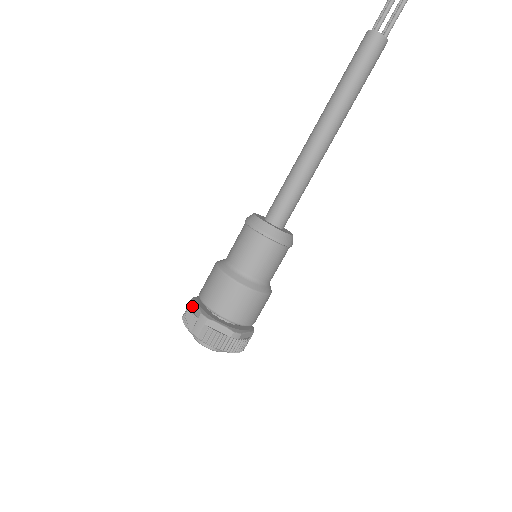
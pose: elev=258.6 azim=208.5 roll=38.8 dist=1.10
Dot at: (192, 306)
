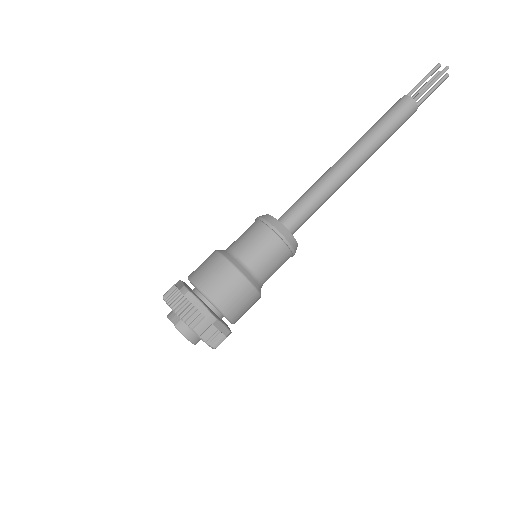
Dot at: (191, 299)
